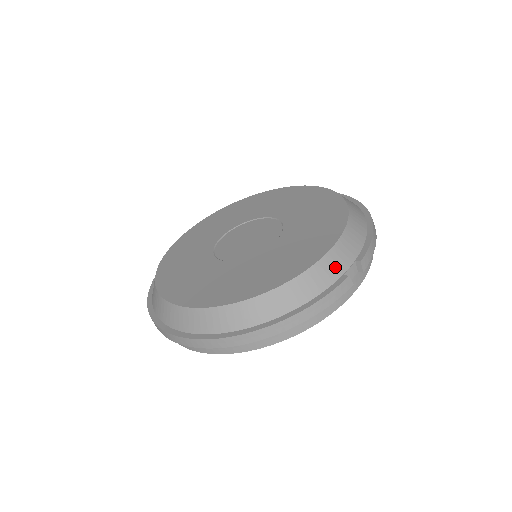
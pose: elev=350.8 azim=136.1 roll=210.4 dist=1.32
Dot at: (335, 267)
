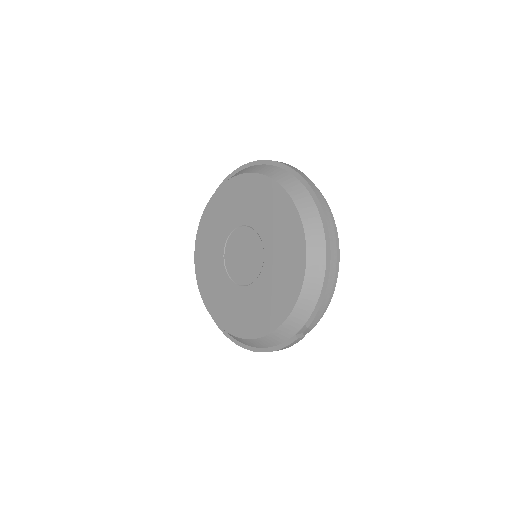
Dot at: (288, 332)
